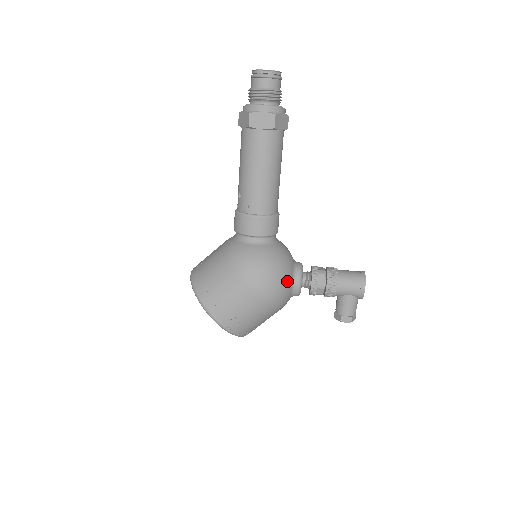
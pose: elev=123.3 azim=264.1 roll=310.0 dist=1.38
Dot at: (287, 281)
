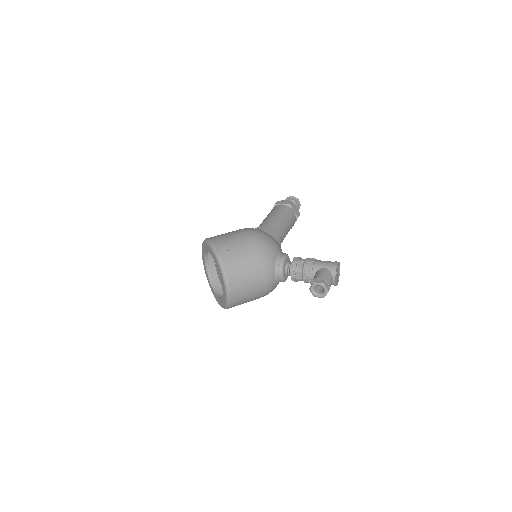
Dot at: (275, 245)
